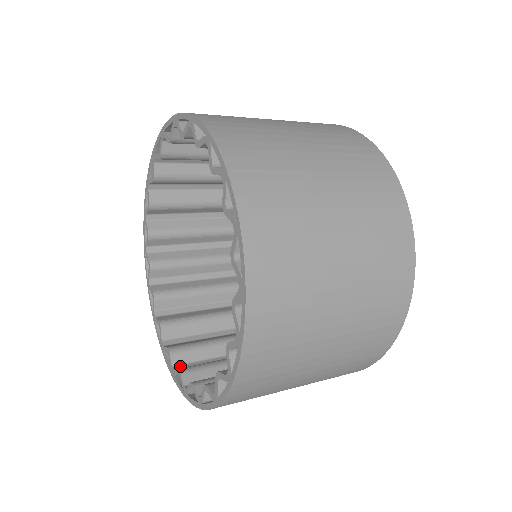
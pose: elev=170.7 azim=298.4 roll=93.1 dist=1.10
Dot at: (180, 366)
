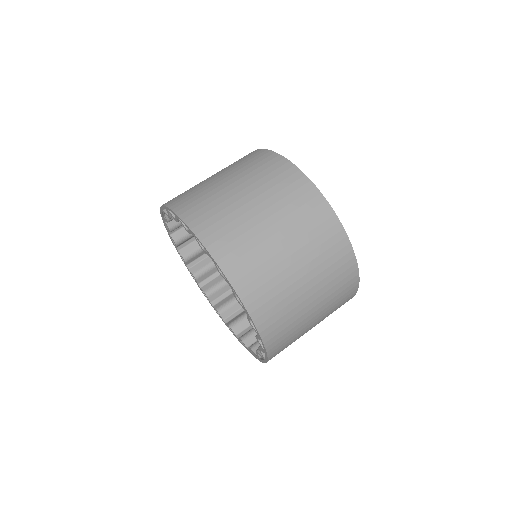
Dot at: (241, 333)
